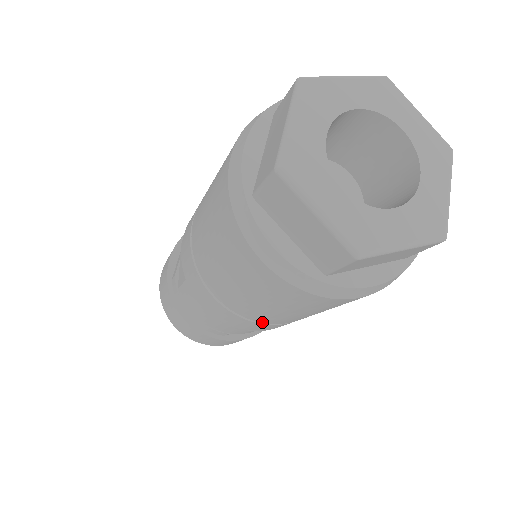
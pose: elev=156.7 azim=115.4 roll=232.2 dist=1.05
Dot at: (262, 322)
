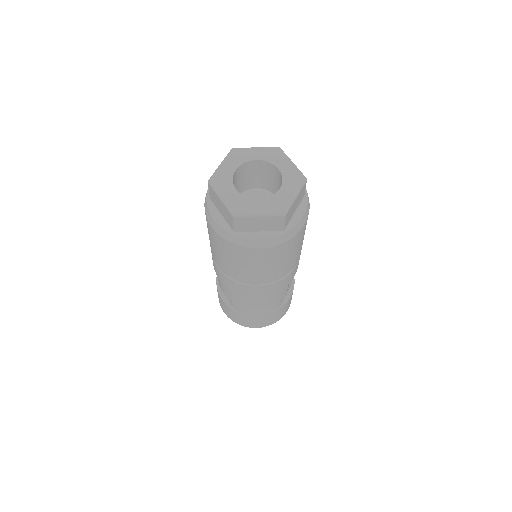
Dot at: (239, 281)
